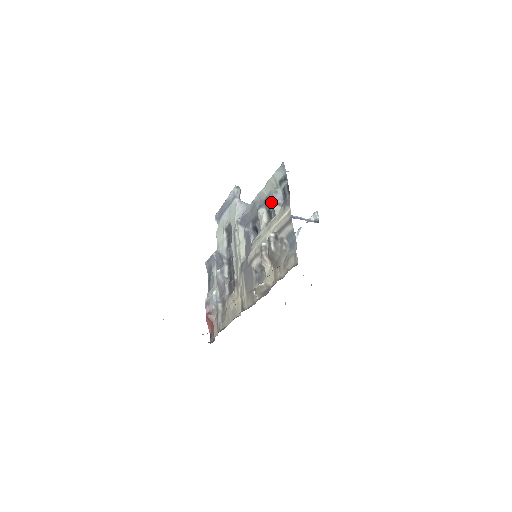
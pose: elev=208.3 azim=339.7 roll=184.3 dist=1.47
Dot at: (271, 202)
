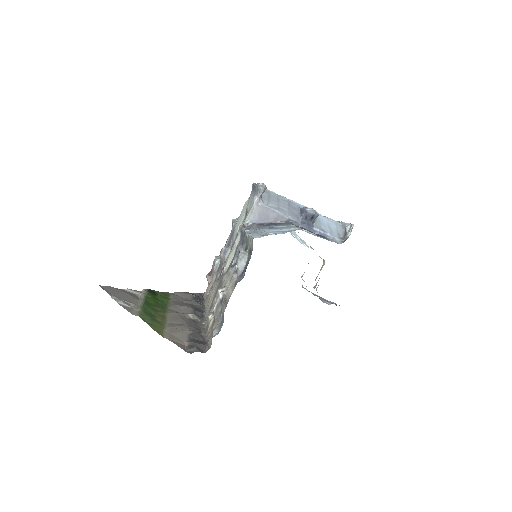
Dot at: (236, 263)
